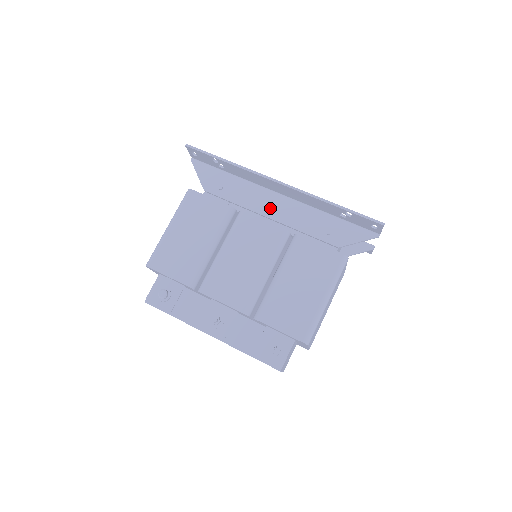
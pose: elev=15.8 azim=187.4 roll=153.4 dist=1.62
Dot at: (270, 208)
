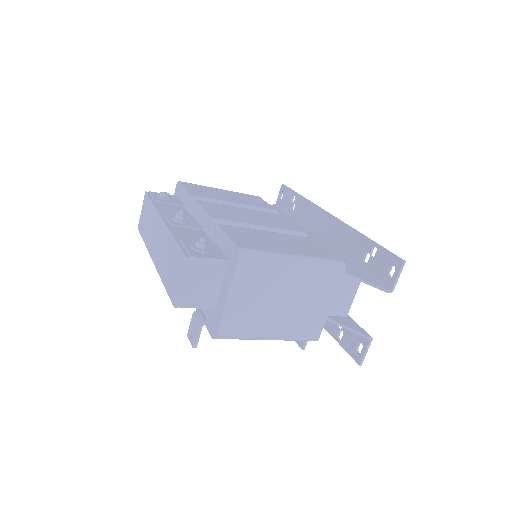
Dot at: occluded
